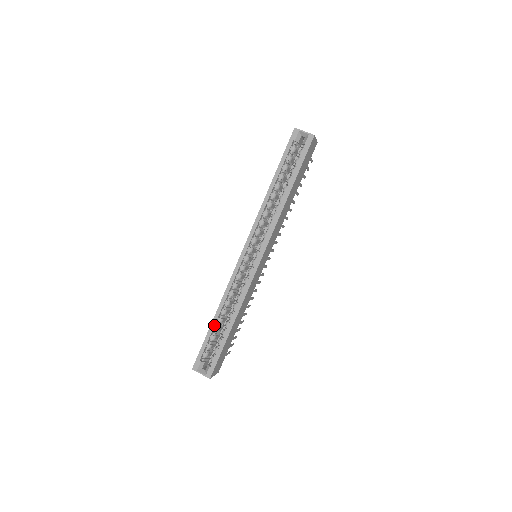
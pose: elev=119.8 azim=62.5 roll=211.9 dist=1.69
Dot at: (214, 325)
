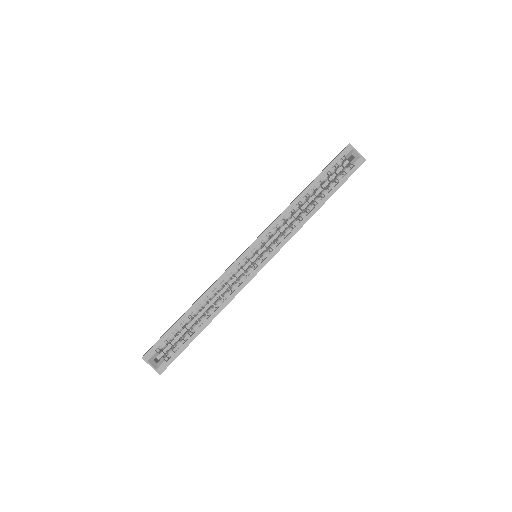
Dot at: (188, 316)
